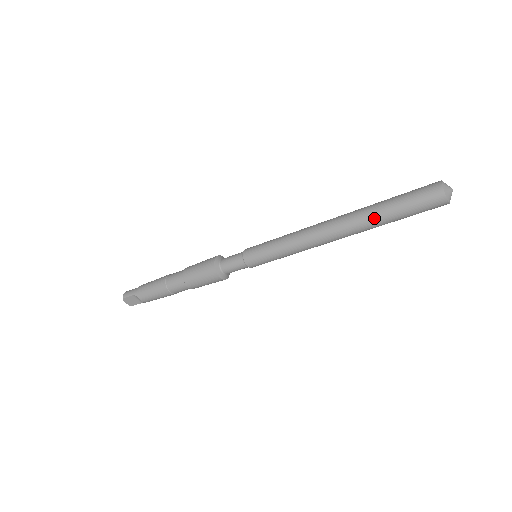
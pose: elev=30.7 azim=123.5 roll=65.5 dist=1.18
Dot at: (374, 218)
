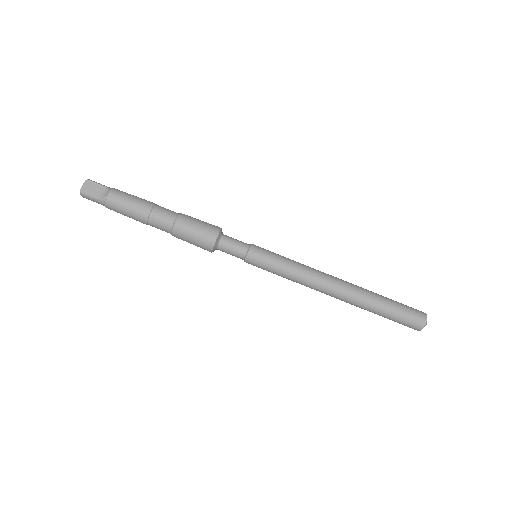
Dot at: (374, 295)
